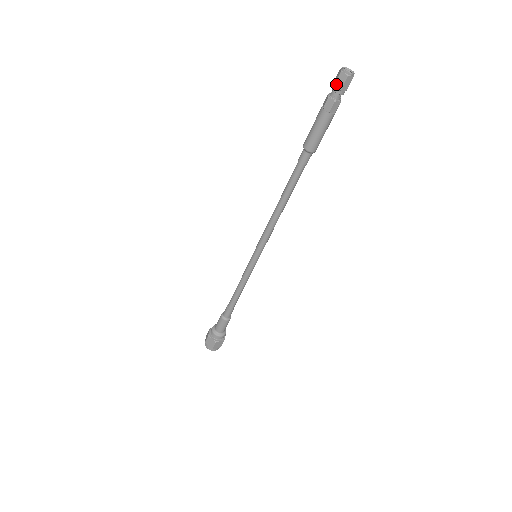
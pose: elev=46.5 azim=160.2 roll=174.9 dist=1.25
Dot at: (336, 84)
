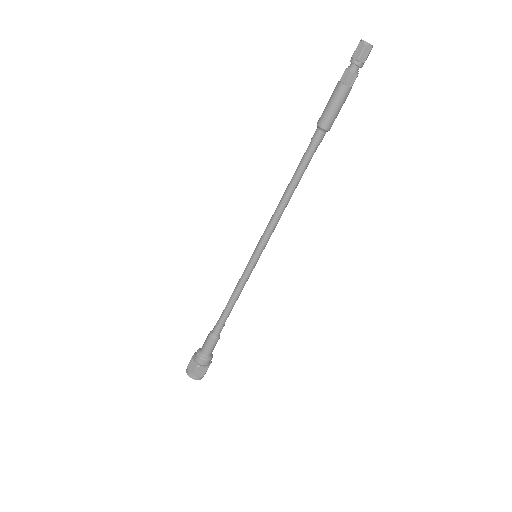
Dot at: (354, 55)
